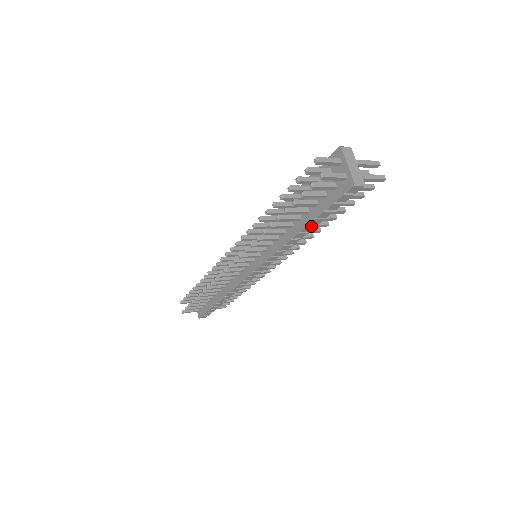
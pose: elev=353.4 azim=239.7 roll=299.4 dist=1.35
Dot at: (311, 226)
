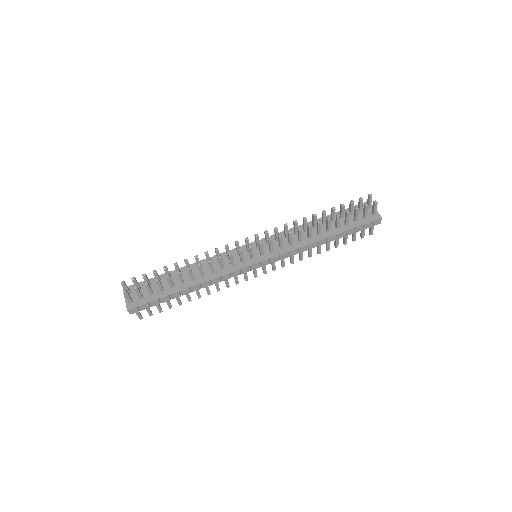
Dot at: (335, 237)
